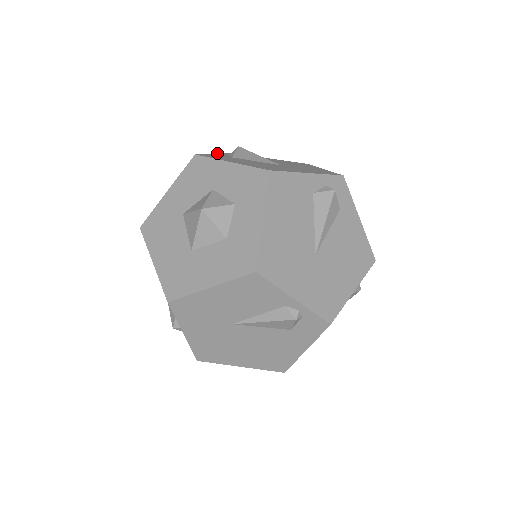
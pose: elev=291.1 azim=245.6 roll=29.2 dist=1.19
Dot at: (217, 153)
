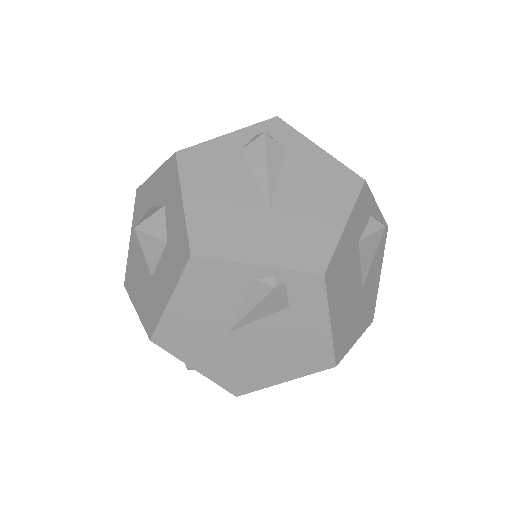
Dot at: occluded
